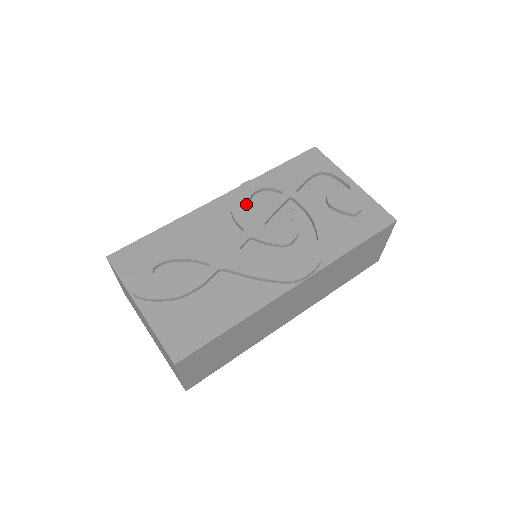
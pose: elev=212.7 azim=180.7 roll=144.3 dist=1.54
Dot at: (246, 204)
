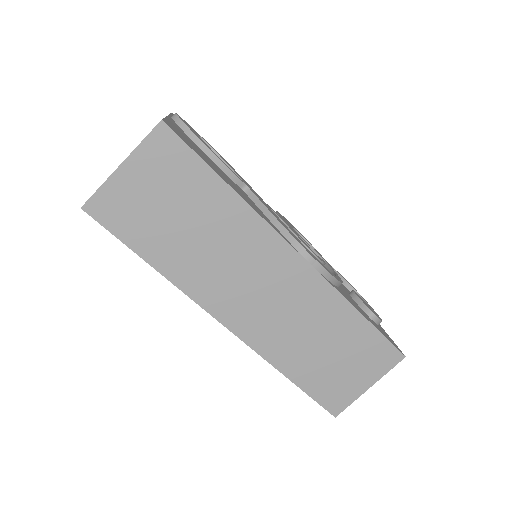
Dot at: (290, 224)
